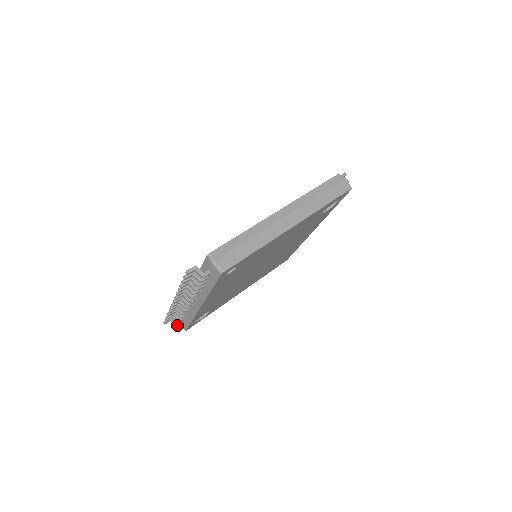
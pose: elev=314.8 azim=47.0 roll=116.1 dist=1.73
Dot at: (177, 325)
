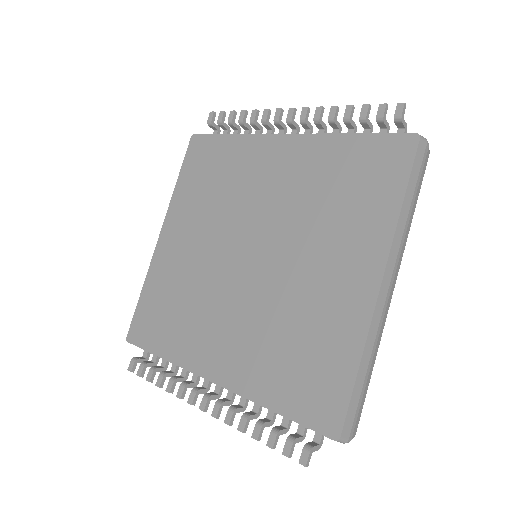
Dot at: (147, 360)
